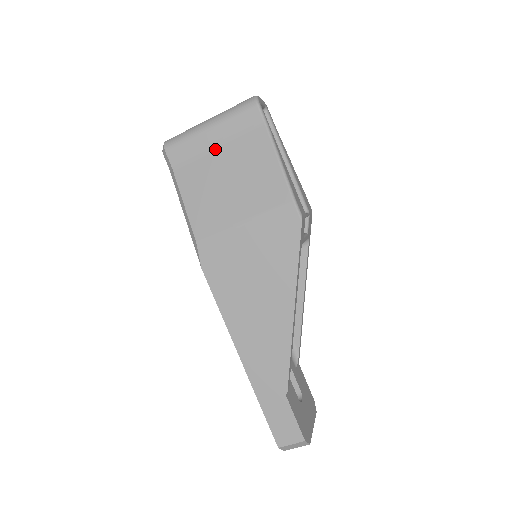
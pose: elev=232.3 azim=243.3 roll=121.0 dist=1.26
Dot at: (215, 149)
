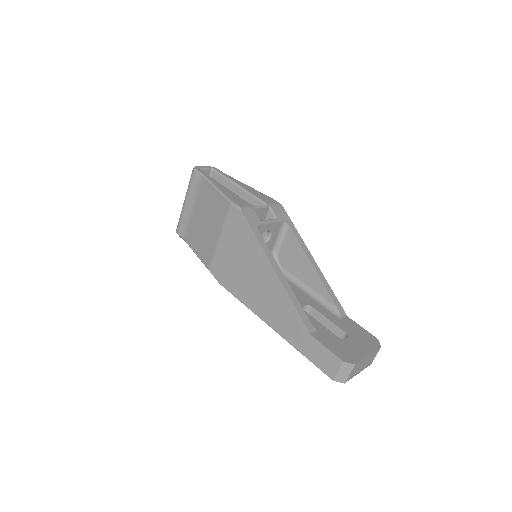
Dot at: (193, 211)
